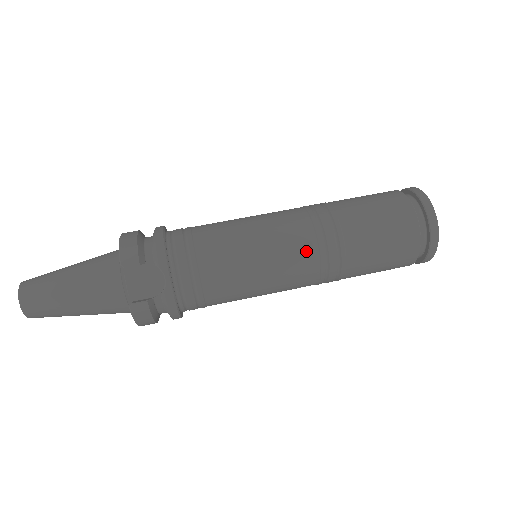
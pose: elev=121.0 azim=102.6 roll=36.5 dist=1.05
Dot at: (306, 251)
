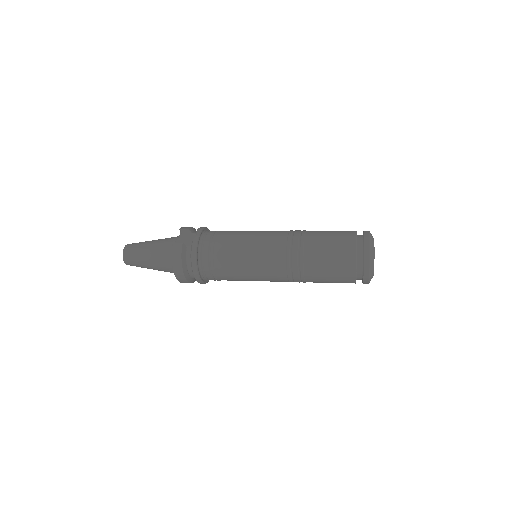
Dot at: (280, 237)
